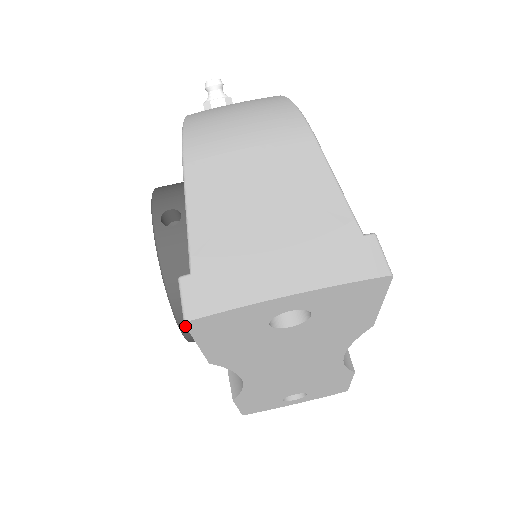
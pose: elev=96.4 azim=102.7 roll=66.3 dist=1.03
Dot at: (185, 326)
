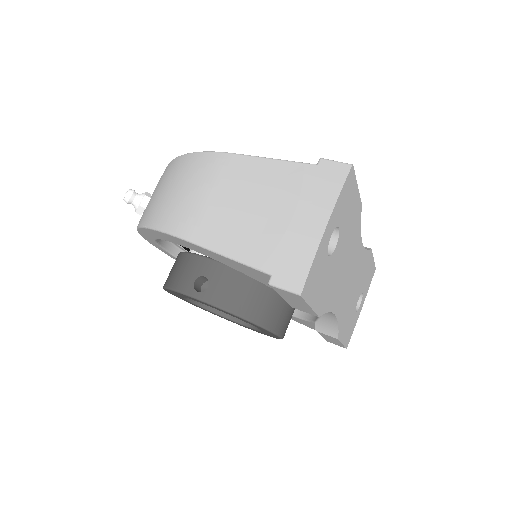
Dot at: (302, 298)
